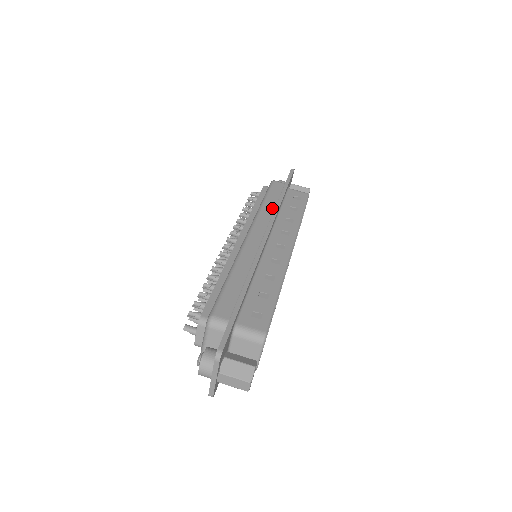
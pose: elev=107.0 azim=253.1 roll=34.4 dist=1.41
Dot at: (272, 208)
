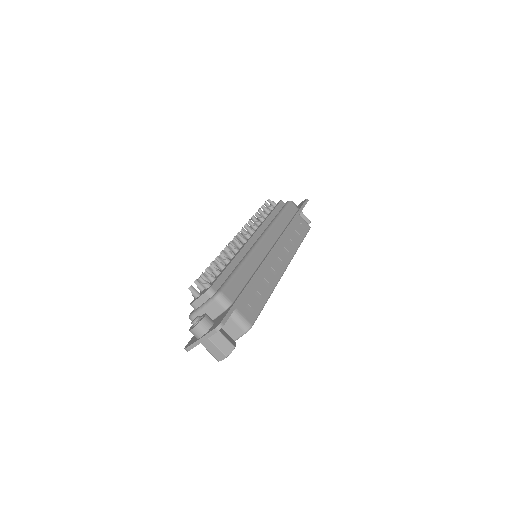
Dot at: (284, 225)
